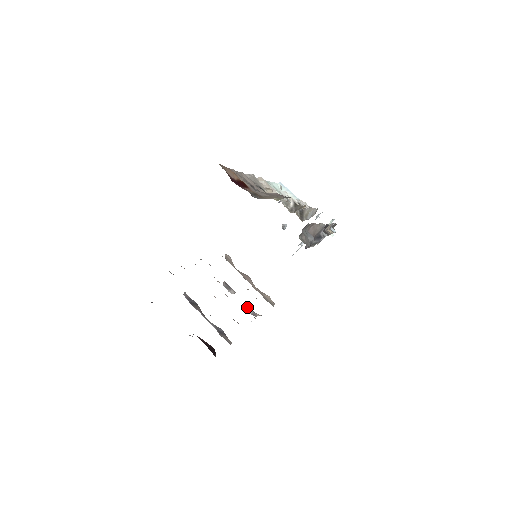
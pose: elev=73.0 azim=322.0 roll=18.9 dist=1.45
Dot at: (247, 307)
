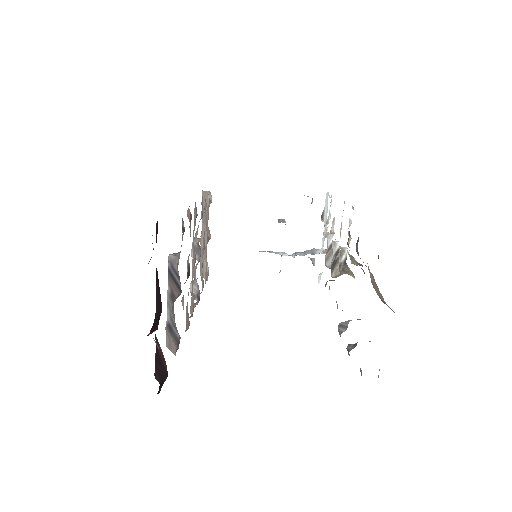
Dot at: (194, 283)
